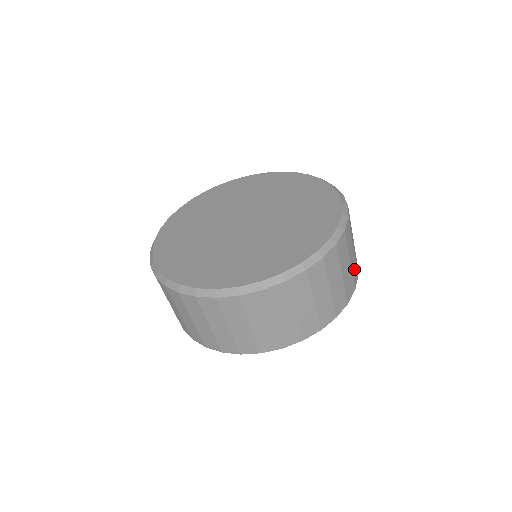
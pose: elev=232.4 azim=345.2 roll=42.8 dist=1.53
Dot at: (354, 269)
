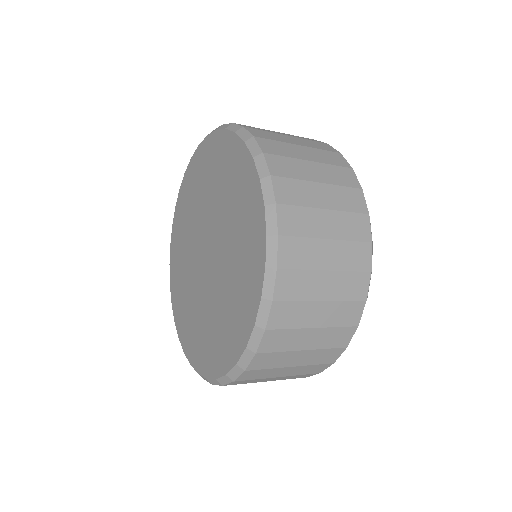
Dot at: (320, 356)
